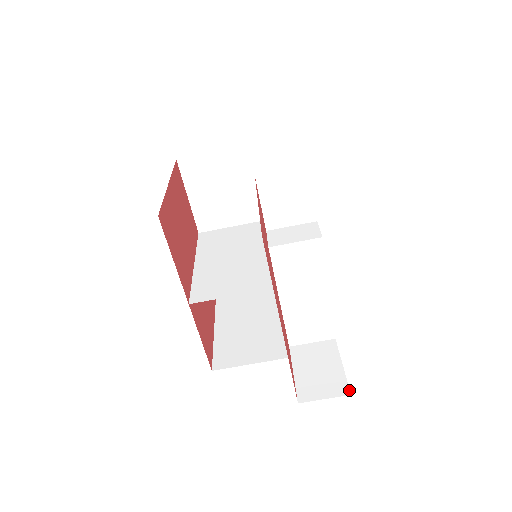
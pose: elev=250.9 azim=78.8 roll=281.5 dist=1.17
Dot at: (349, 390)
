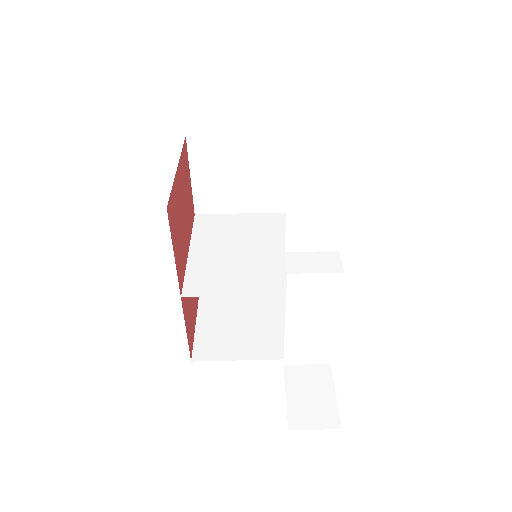
Dot at: (340, 424)
